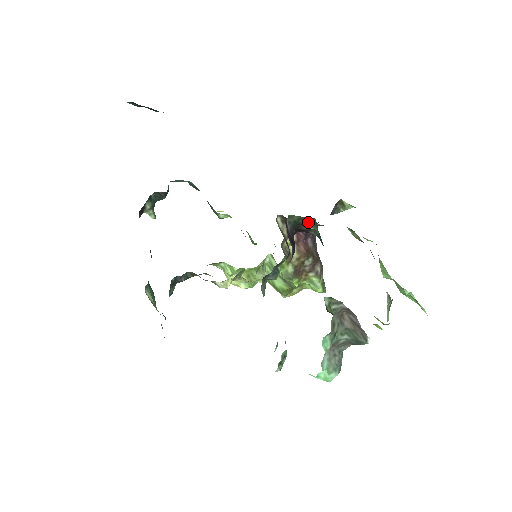
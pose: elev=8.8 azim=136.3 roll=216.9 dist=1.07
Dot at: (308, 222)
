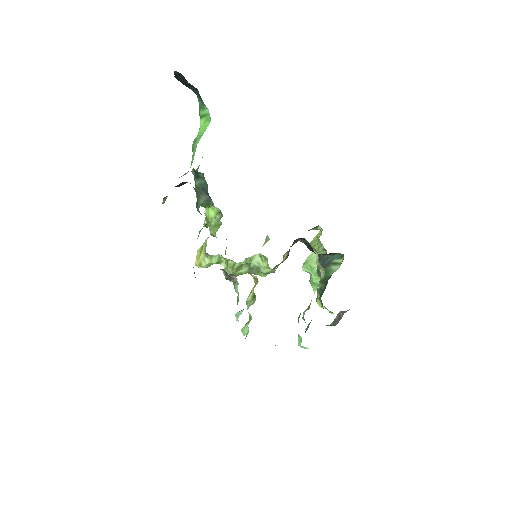
Dot at: (335, 254)
